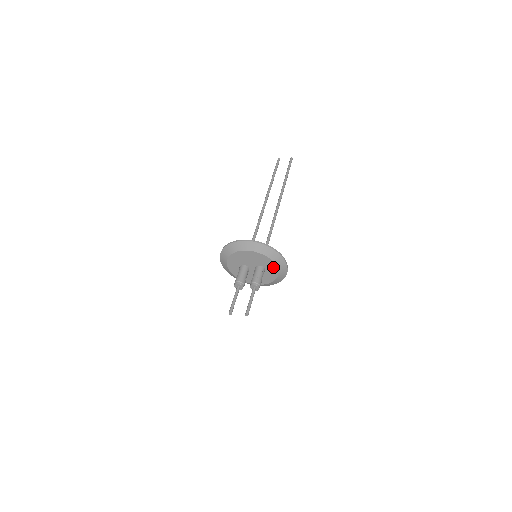
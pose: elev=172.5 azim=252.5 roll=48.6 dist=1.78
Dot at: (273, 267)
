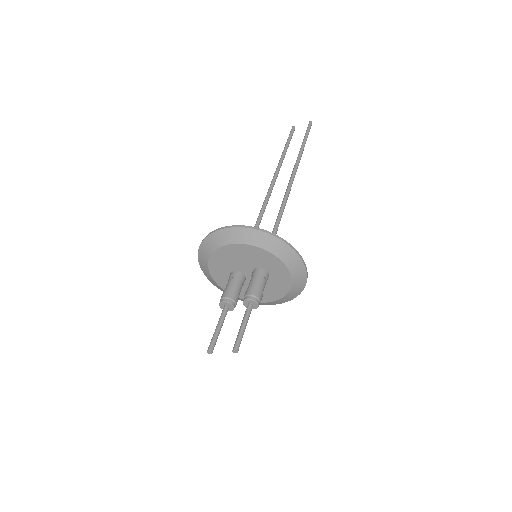
Dot at: (279, 267)
